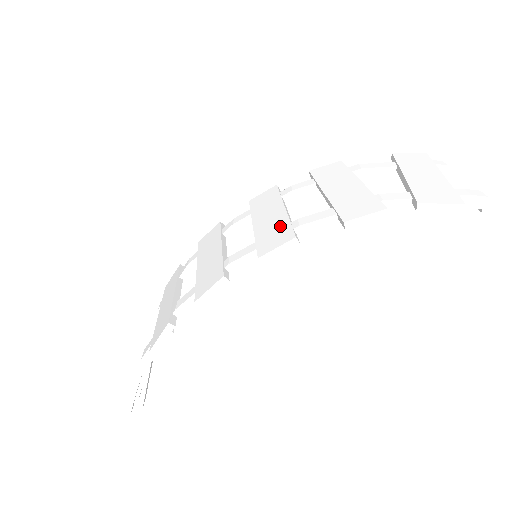
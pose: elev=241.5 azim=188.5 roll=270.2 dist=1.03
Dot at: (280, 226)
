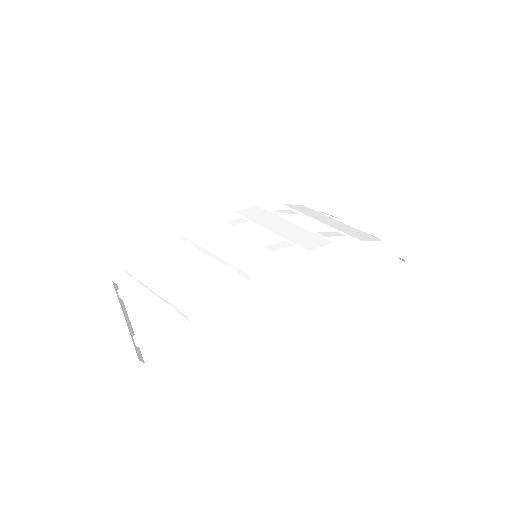
Dot at: (305, 234)
